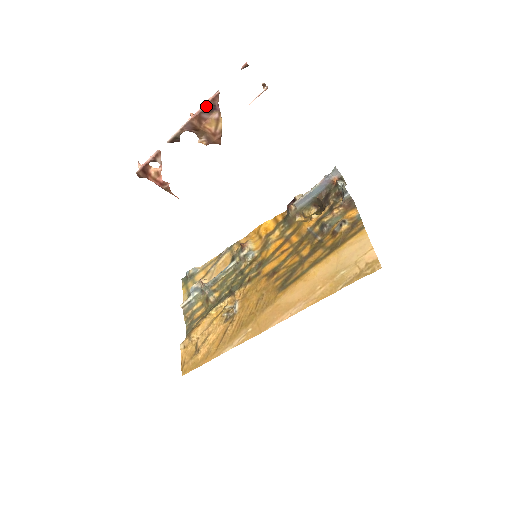
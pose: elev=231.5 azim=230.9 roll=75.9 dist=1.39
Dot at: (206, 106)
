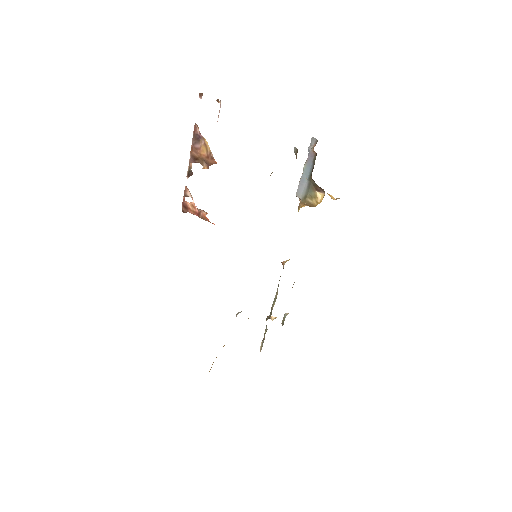
Dot at: (193, 138)
